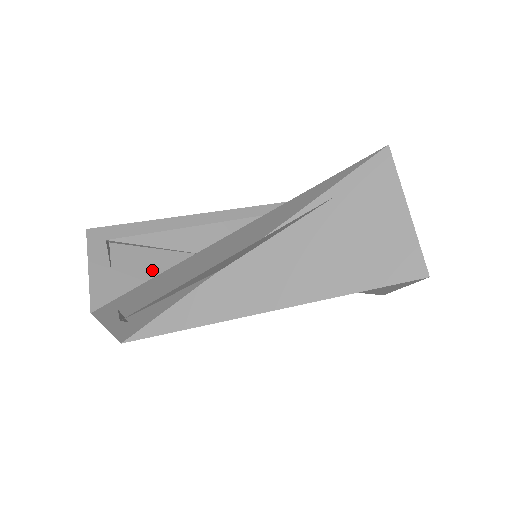
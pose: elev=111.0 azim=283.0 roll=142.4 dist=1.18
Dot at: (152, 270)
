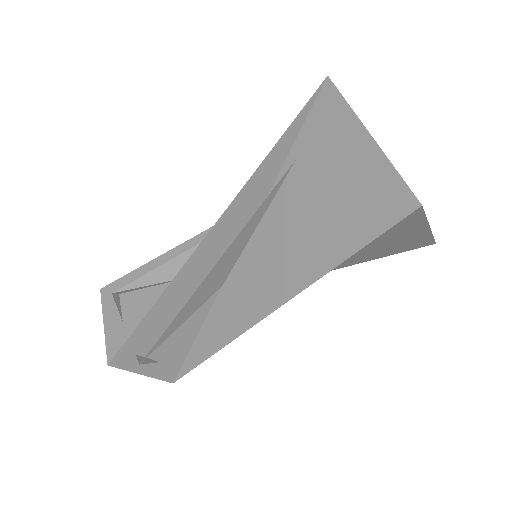
Dot at: (185, 336)
